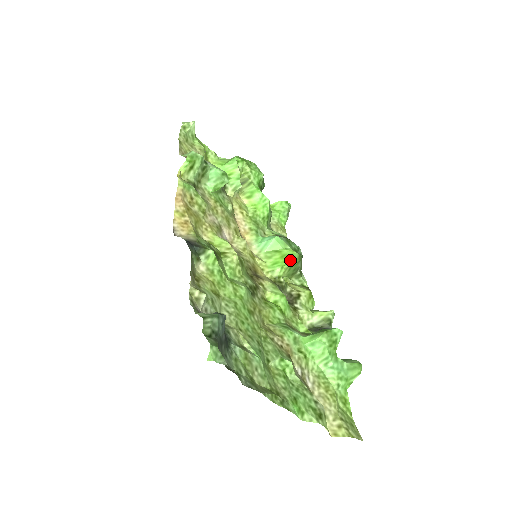
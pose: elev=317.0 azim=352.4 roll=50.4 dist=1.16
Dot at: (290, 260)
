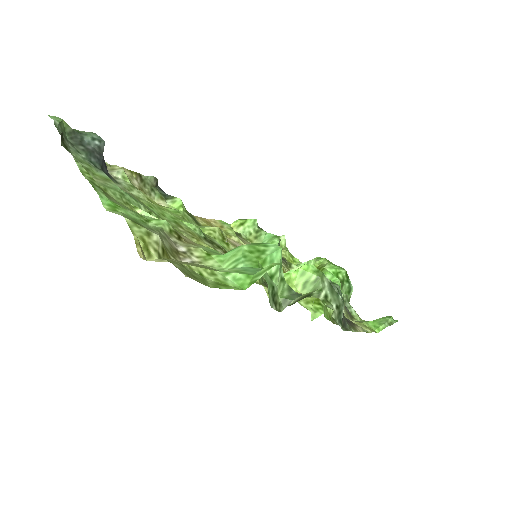
Dot at: (300, 267)
